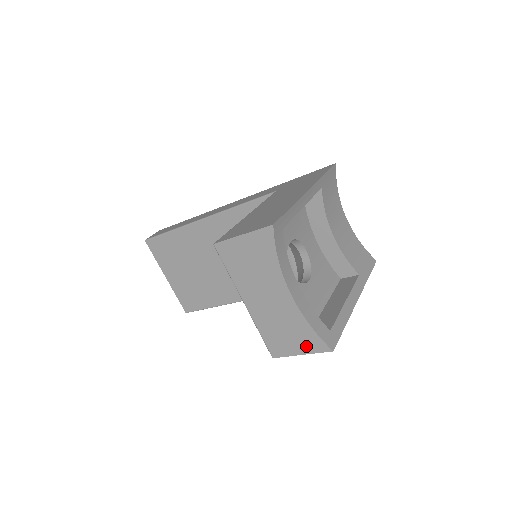
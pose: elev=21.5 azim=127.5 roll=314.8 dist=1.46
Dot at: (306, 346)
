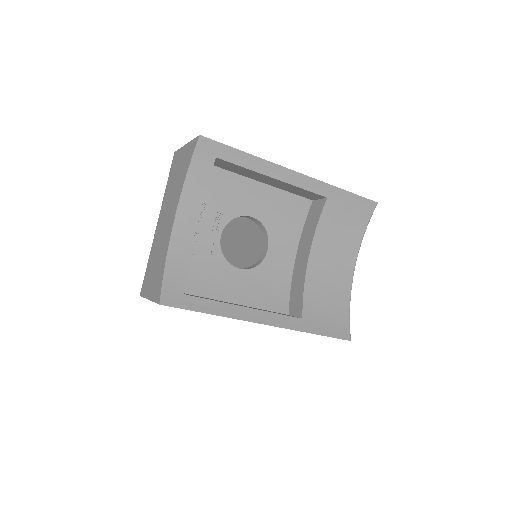
Dot at: (154, 289)
